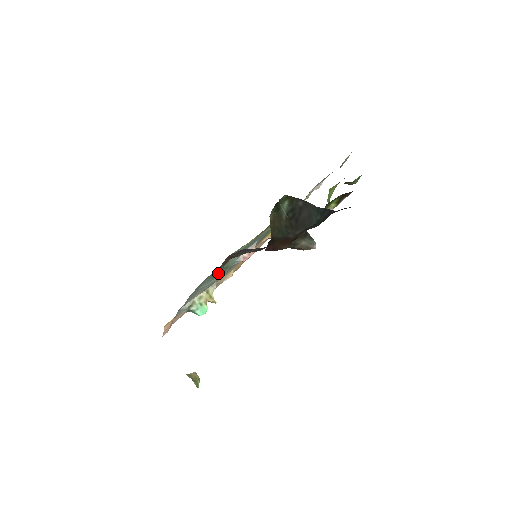
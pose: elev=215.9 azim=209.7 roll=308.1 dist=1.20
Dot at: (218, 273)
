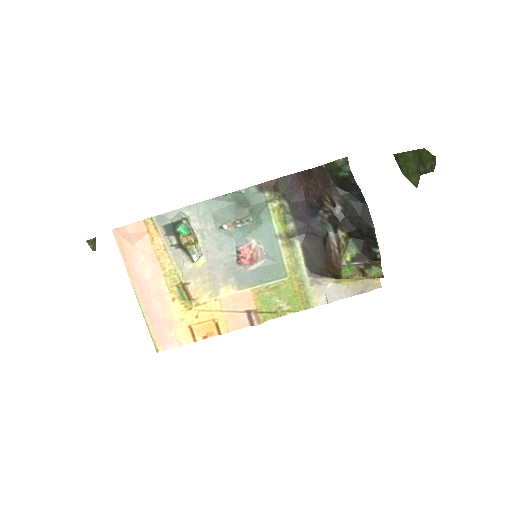
Dot at: (238, 213)
